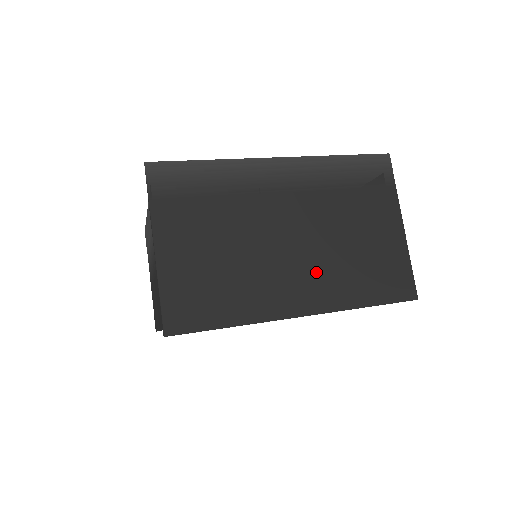
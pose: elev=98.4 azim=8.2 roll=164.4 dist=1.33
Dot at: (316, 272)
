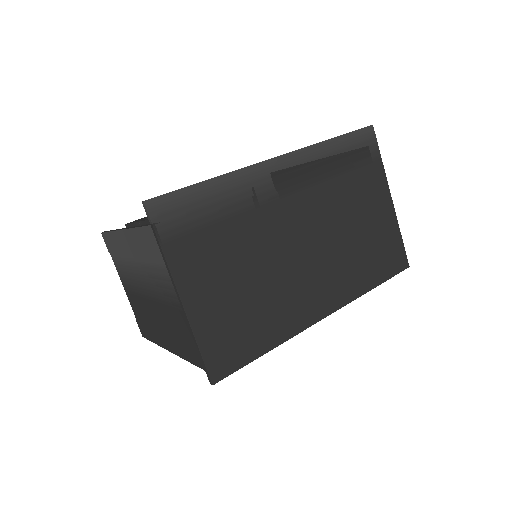
Dot at: (330, 270)
